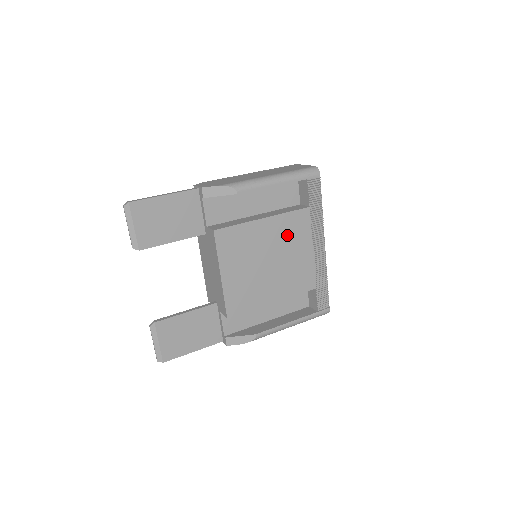
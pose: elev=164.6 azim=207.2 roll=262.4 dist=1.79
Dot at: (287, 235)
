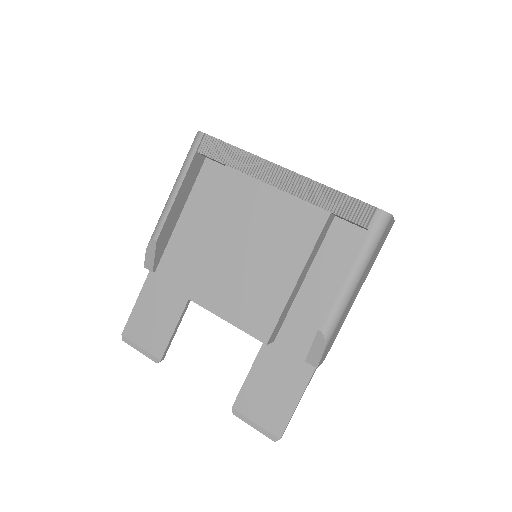
Dot at: (235, 212)
